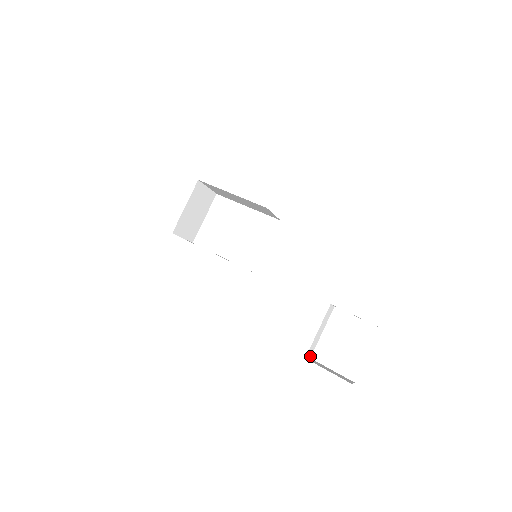
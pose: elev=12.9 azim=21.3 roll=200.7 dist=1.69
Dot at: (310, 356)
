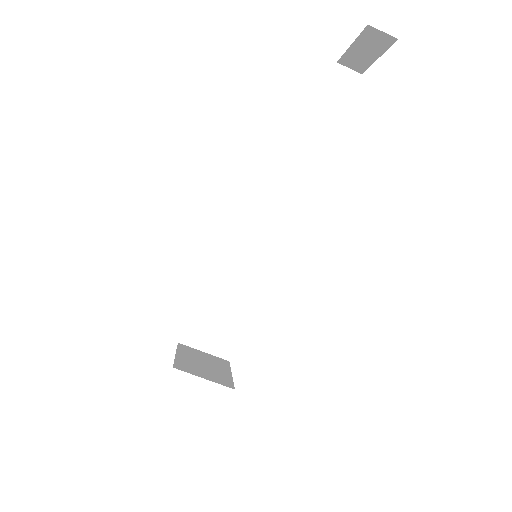
Dot at: occluded
